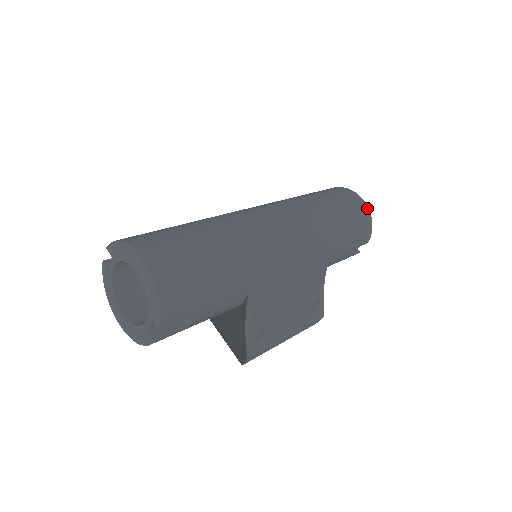
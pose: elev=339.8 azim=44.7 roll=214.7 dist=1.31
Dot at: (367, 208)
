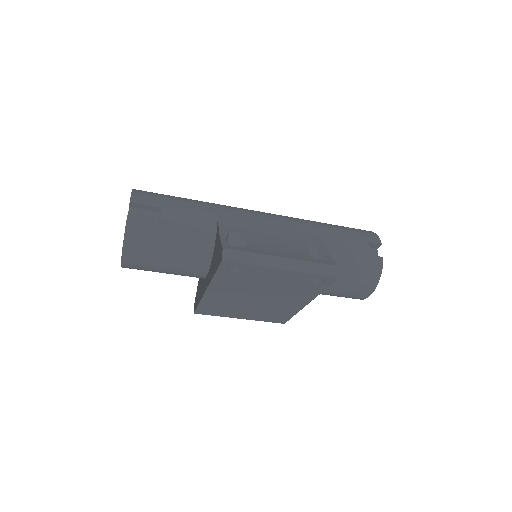
Dot at: occluded
